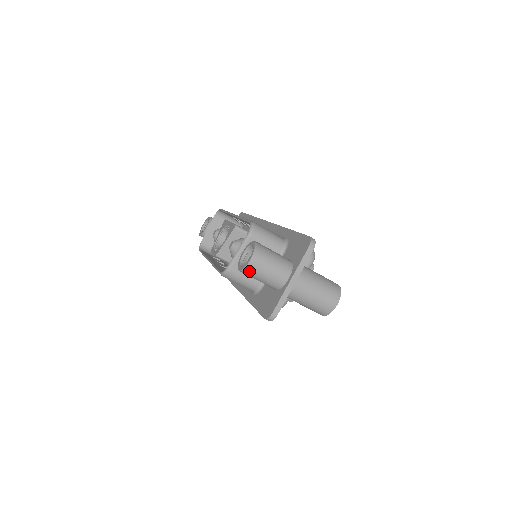
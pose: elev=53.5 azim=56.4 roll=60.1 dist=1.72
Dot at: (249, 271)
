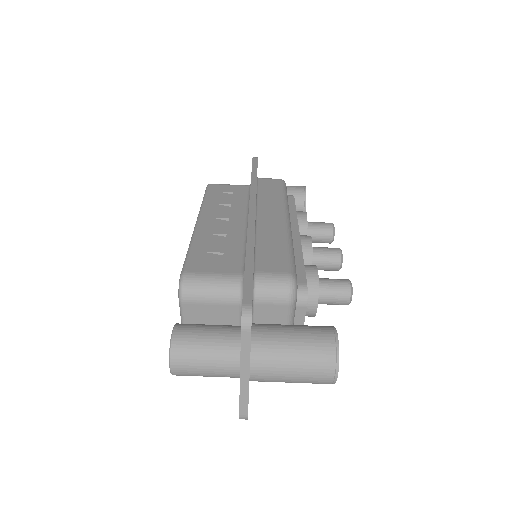
Dot at: (181, 375)
